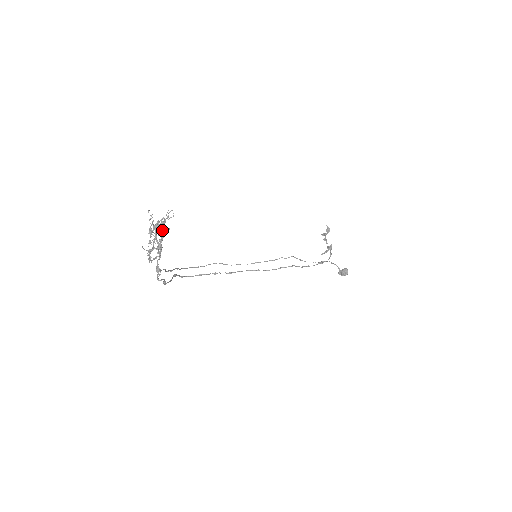
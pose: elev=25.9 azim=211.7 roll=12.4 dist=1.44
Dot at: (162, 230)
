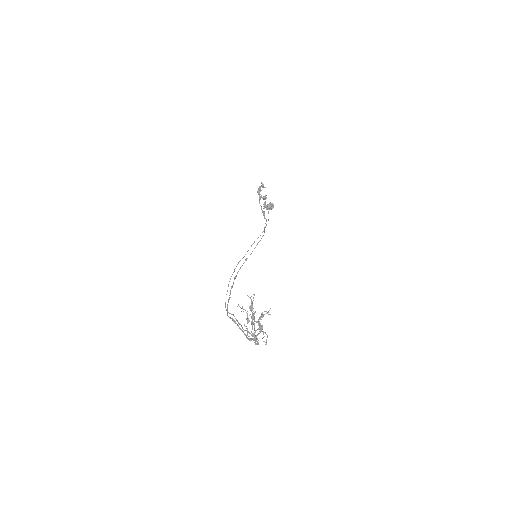
Dot at: occluded
